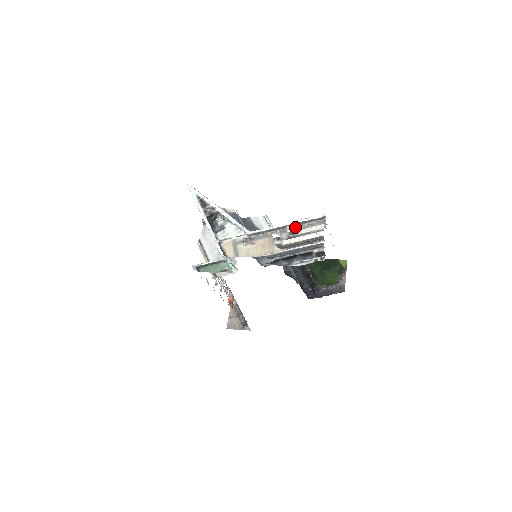
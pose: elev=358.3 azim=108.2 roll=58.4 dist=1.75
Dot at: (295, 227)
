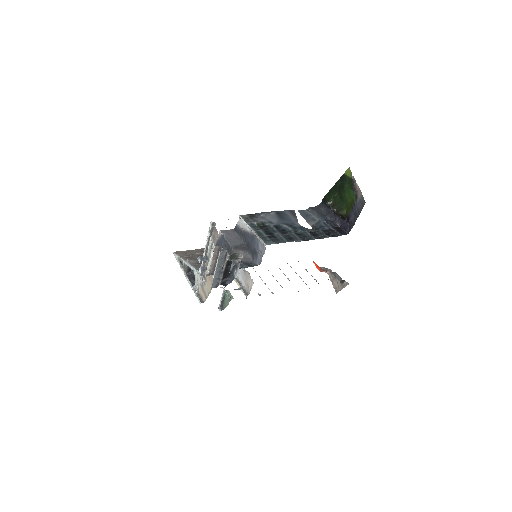
Dot at: occluded
